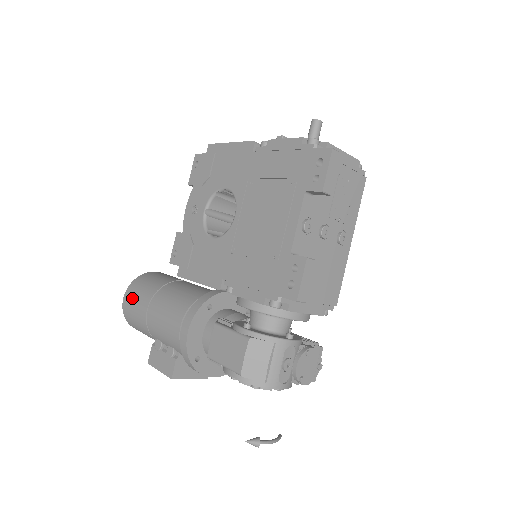
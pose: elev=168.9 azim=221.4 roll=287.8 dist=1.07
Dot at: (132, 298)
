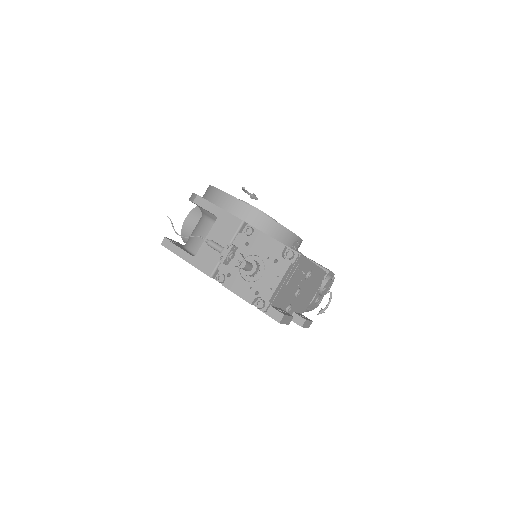
Dot at: occluded
